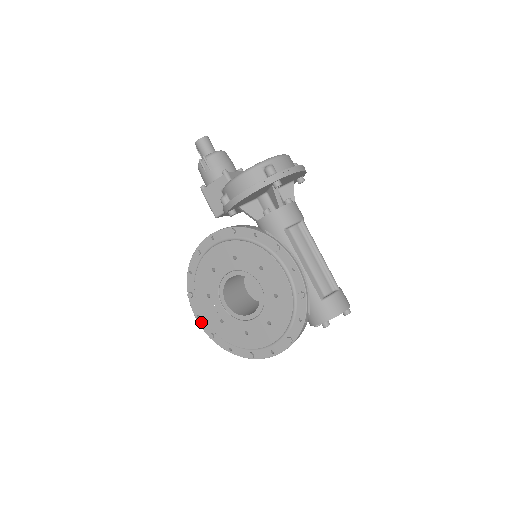
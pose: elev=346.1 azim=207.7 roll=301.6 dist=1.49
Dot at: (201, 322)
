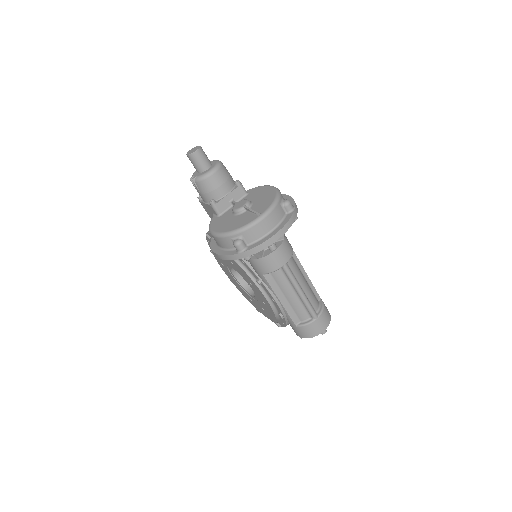
Dot at: occluded
